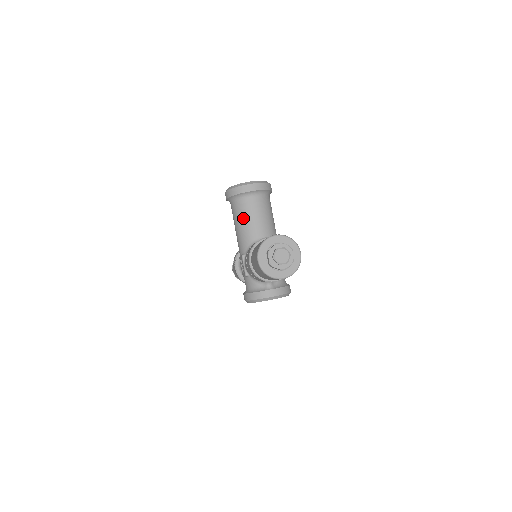
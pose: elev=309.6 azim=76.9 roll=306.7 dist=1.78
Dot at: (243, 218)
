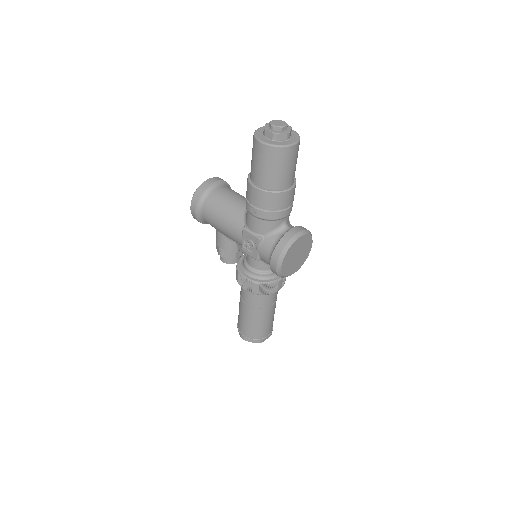
Dot at: (221, 204)
